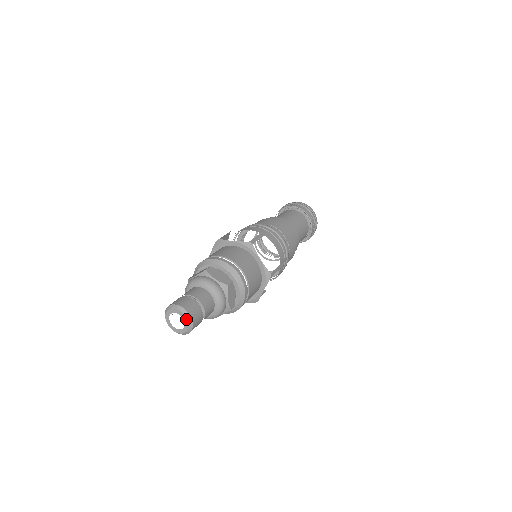
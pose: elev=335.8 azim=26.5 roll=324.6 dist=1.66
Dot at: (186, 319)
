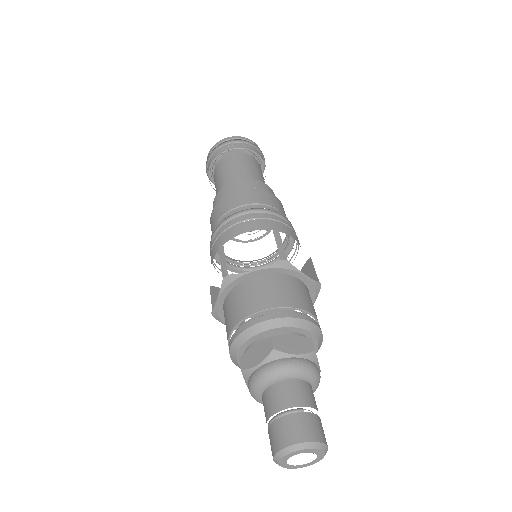
Dot at: (320, 452)
